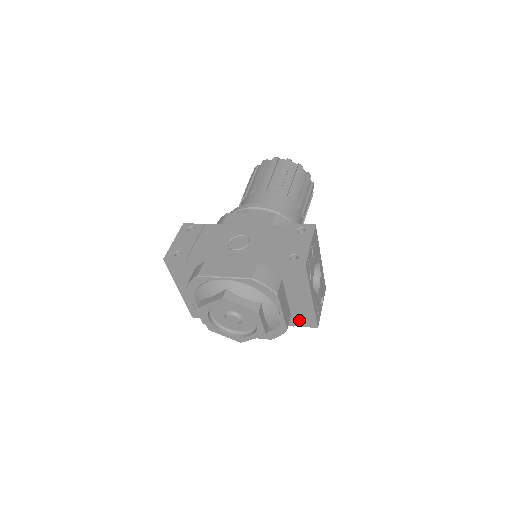
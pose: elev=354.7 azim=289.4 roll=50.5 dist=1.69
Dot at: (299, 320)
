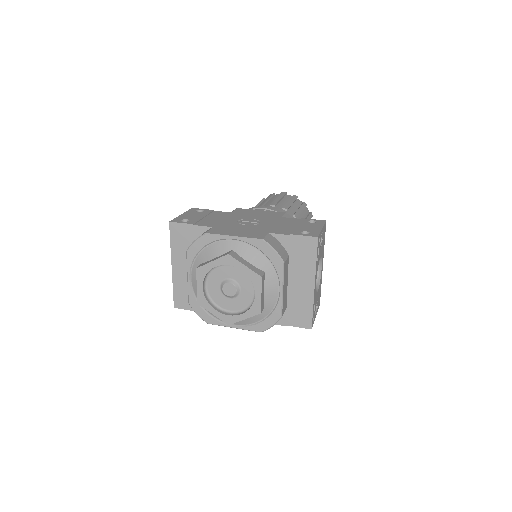
Dot at: (293, 316)
